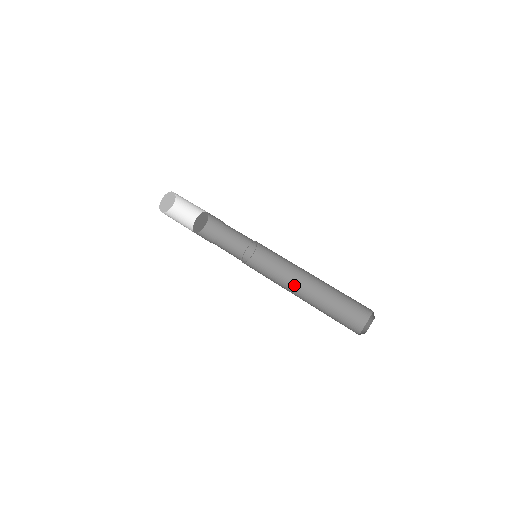
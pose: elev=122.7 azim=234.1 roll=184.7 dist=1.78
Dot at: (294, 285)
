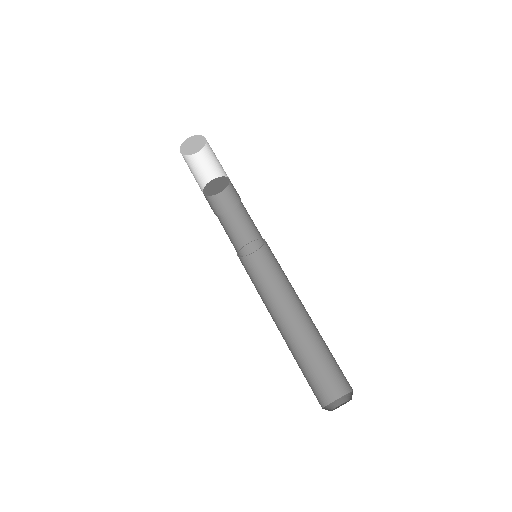
Dot at: (274, 313)
